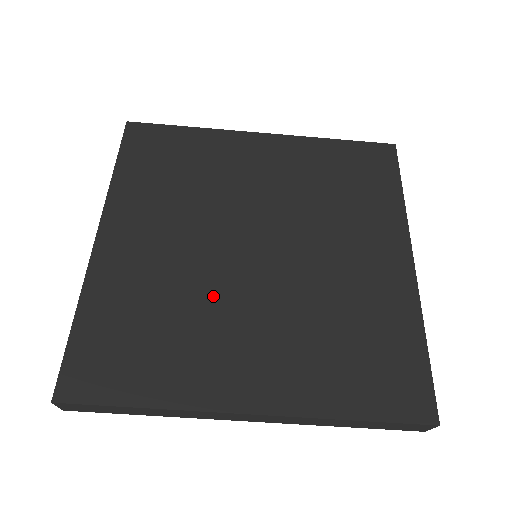
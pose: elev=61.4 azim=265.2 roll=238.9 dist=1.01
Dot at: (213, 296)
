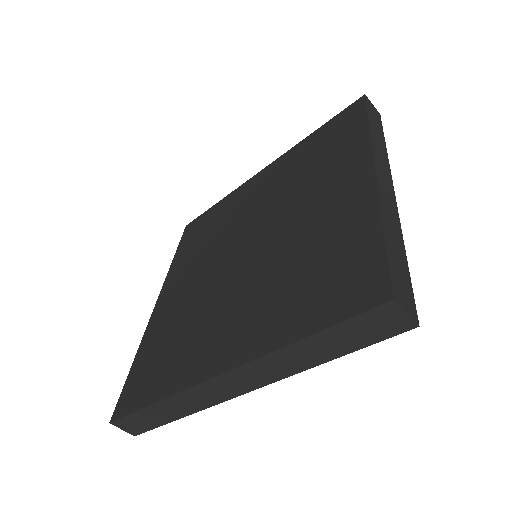
Dot at: (211, 300)
